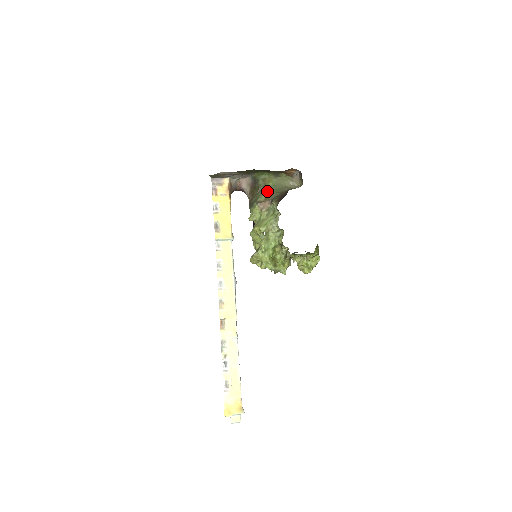
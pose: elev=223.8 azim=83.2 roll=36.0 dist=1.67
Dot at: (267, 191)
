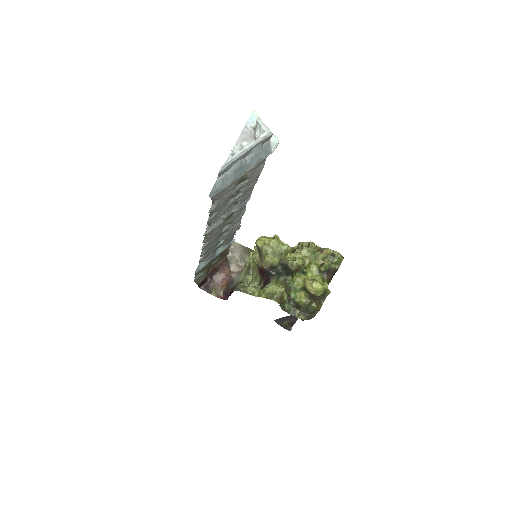
Dot at: occluded
